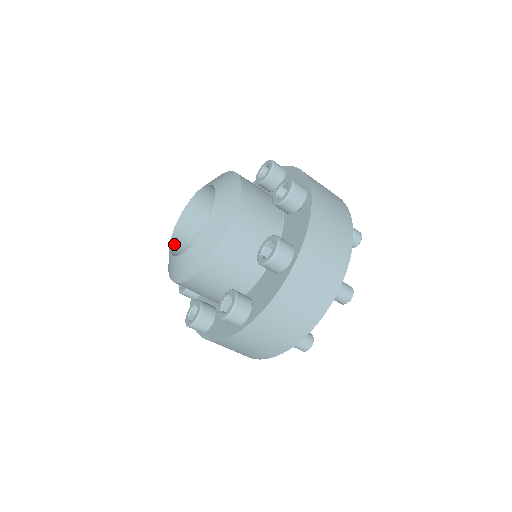
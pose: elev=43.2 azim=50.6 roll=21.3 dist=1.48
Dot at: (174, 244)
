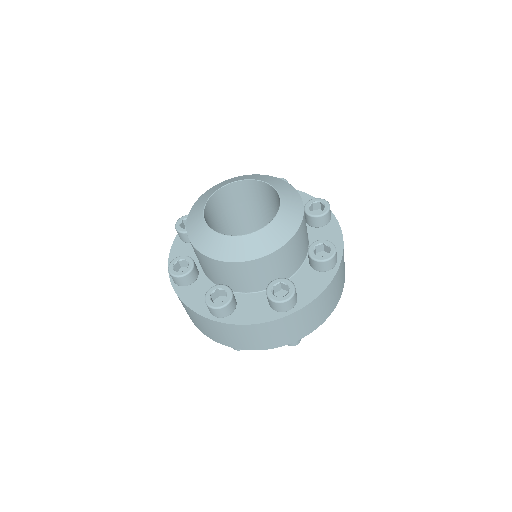
Dot at: occluded
